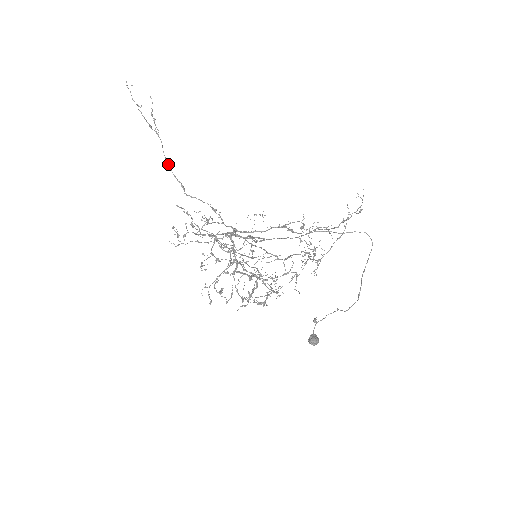
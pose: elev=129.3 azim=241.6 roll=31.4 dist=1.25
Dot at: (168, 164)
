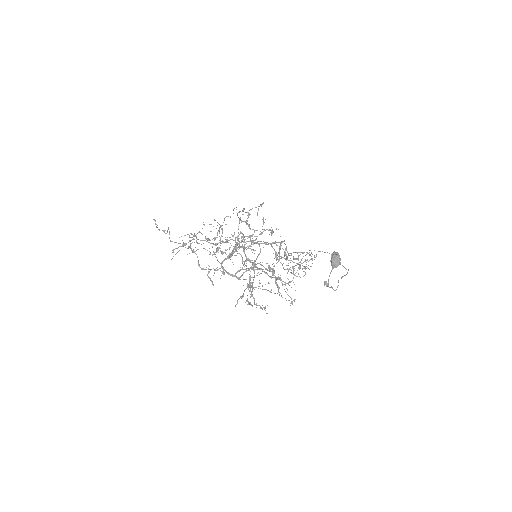
Dot at: (172, 241)
